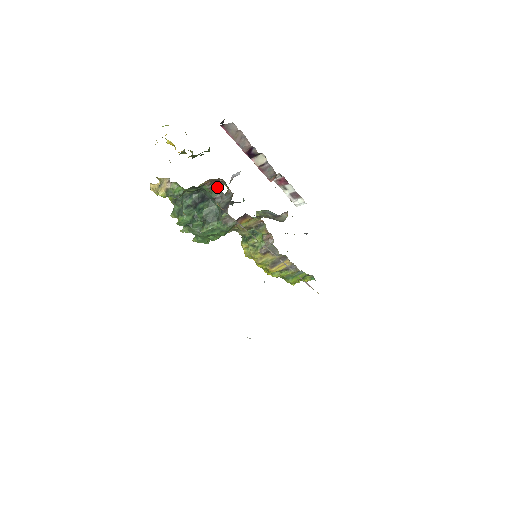
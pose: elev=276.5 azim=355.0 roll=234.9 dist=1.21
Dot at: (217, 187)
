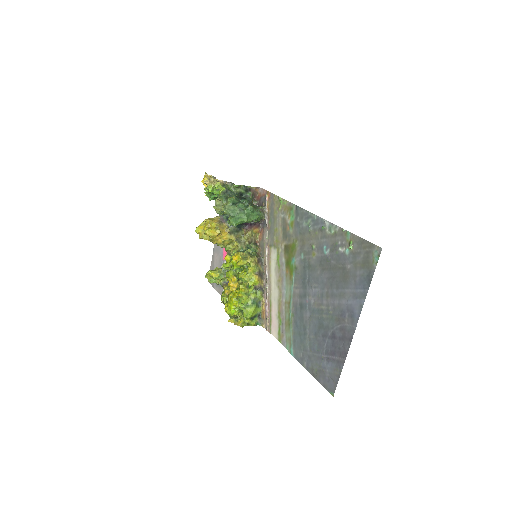
Dot at: (252, 199)
